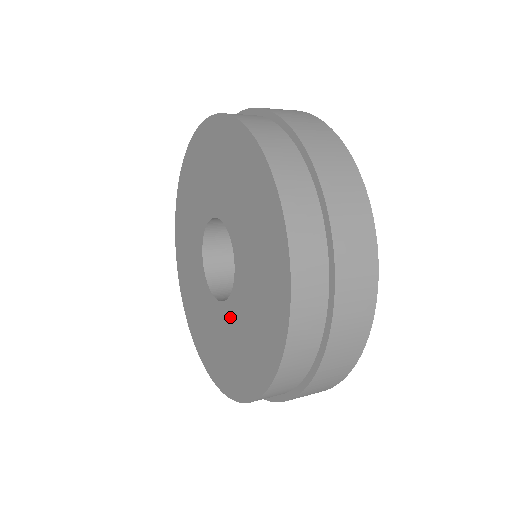
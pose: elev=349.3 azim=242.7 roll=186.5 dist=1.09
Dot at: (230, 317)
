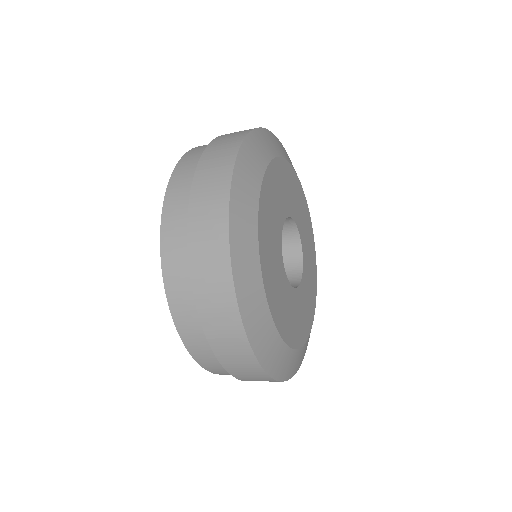
Dot at: occluded
